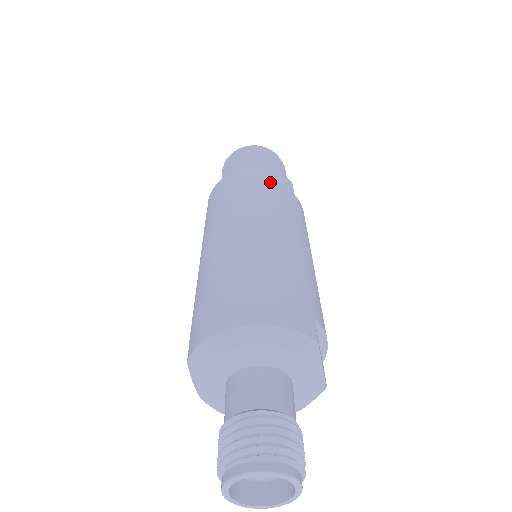
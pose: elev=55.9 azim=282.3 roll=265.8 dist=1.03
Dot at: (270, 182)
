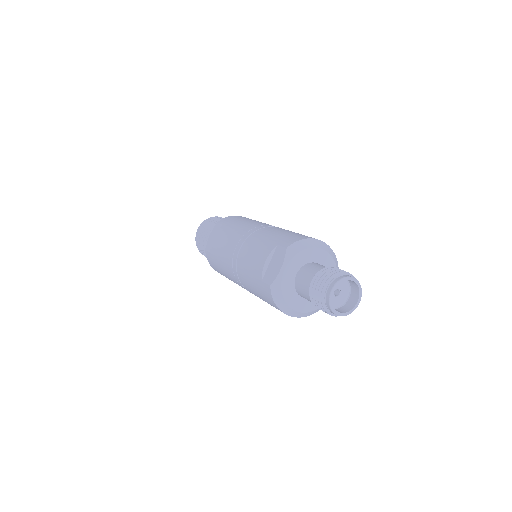
Dot at: occluded
